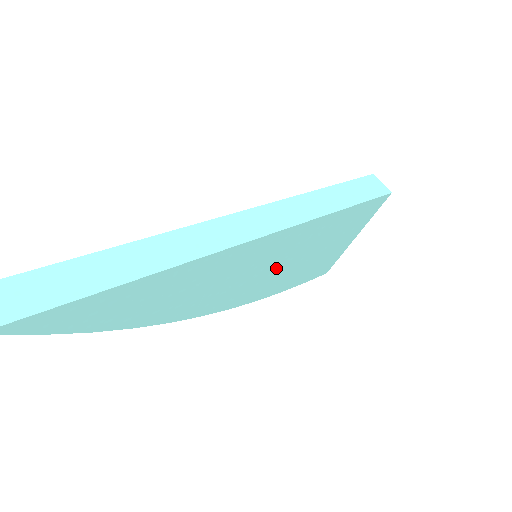
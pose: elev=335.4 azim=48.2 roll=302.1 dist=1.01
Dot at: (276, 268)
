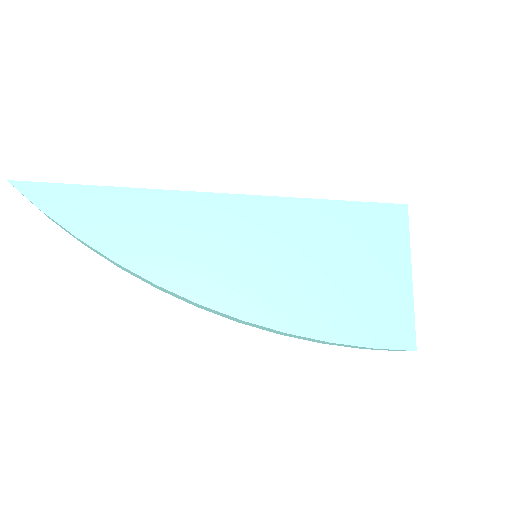
Dot at: (280, 266)
